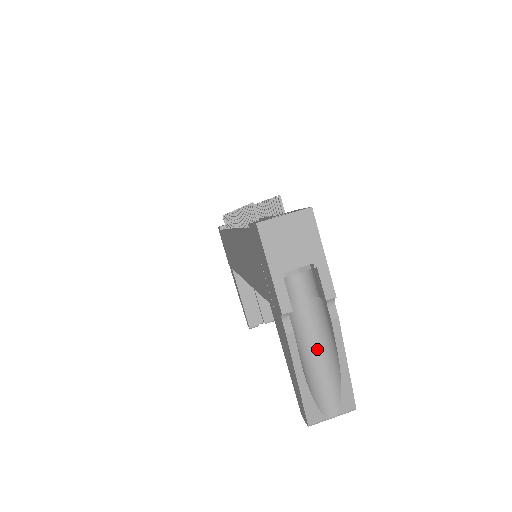
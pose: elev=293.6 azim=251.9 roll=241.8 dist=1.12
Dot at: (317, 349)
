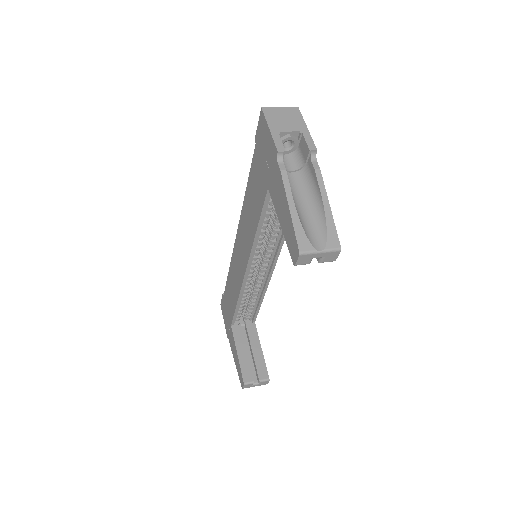
Dot at: (305, 203)
